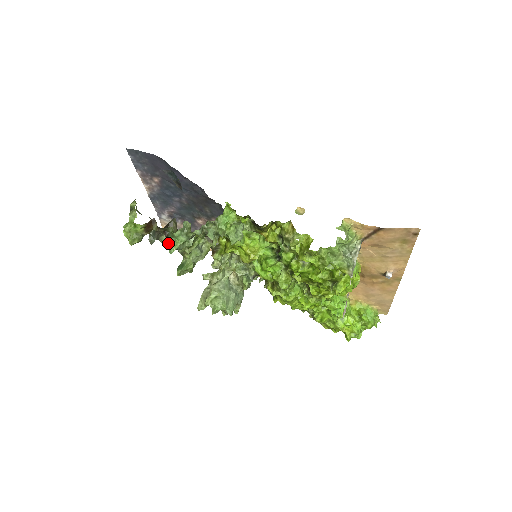
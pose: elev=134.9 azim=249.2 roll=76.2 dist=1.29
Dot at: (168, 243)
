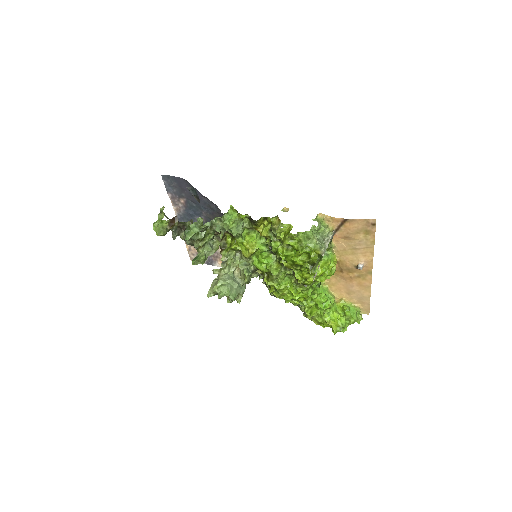
Dot at: (185, 234)
